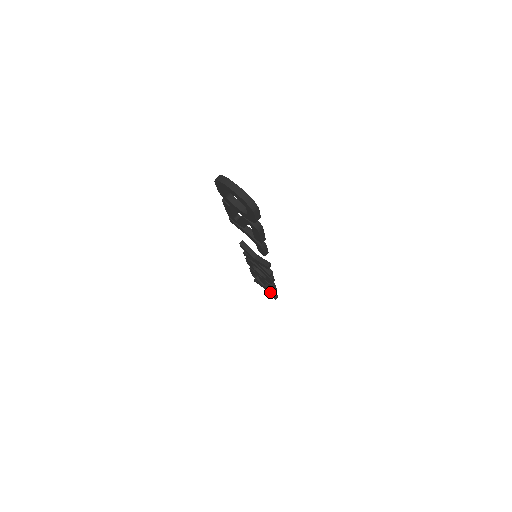
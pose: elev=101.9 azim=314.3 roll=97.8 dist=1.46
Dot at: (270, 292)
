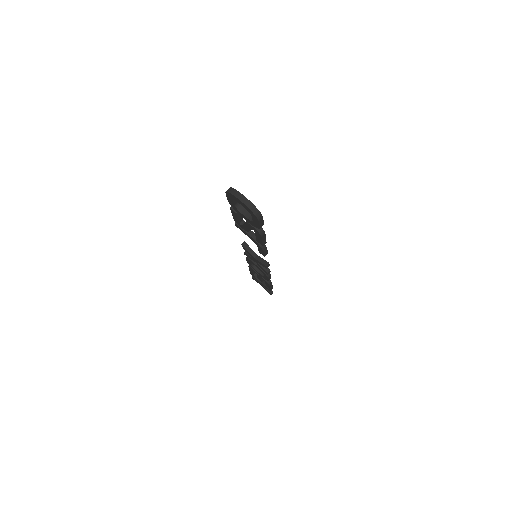
Dot at: occluded
